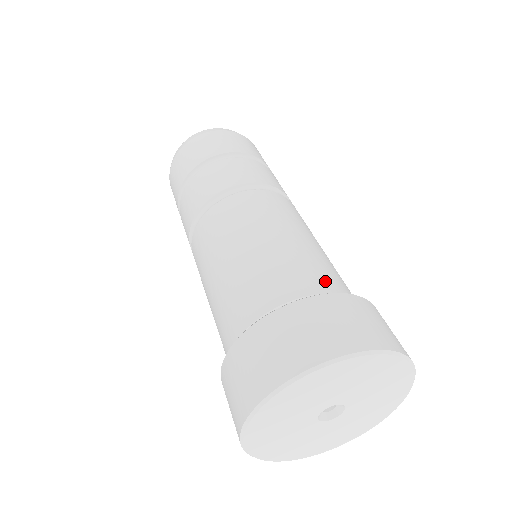
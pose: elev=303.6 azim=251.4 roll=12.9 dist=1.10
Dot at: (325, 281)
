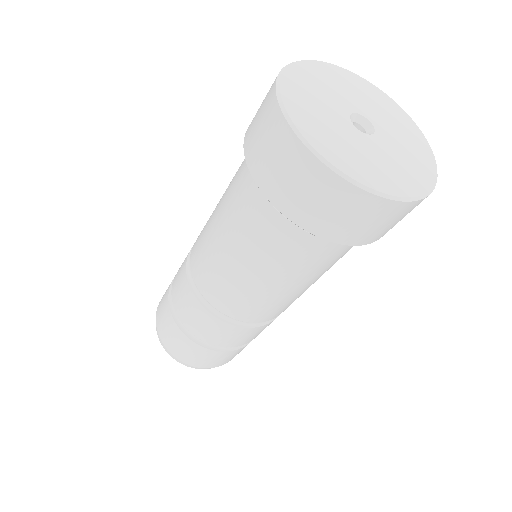
Dot at: occluded
